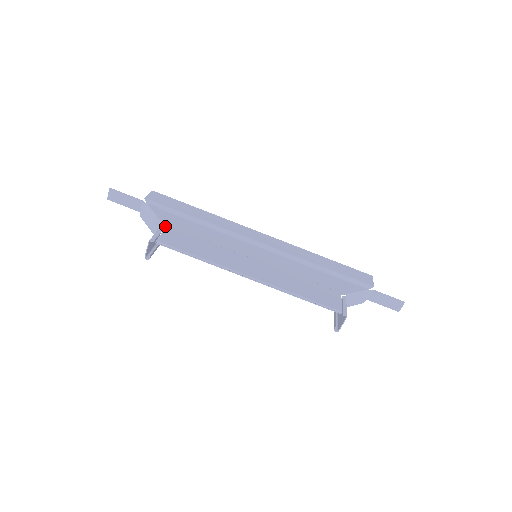
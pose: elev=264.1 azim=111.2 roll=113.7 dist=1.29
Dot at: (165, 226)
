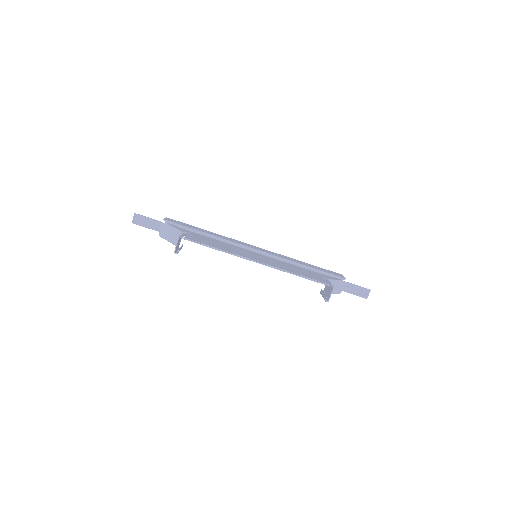
Dot at: (185, 233)
